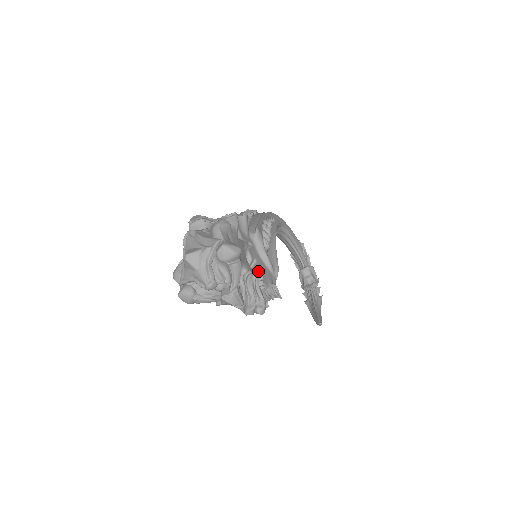
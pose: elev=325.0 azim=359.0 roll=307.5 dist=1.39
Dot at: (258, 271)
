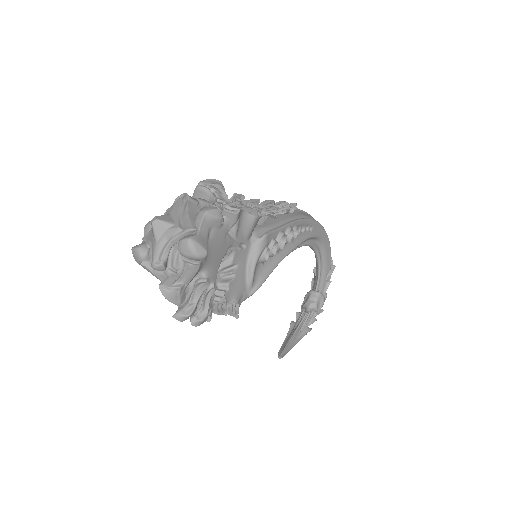
Dot at: (230, 279)
